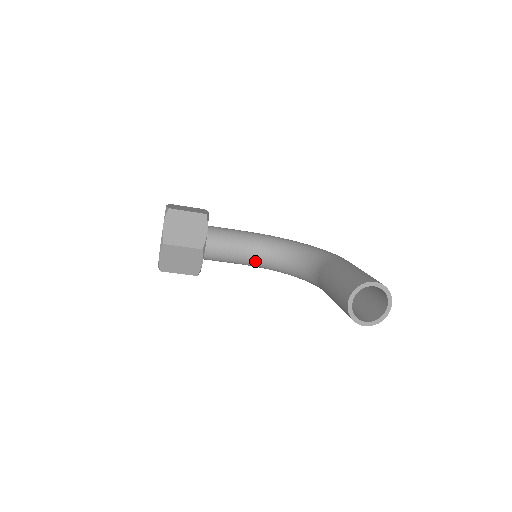
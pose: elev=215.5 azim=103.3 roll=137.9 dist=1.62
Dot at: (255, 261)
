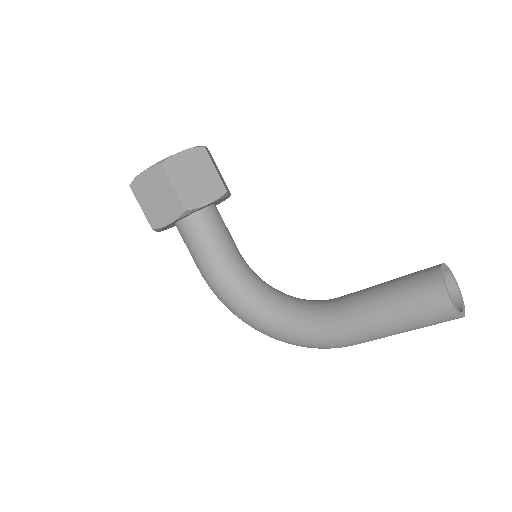
Dot at: (235, 271)
